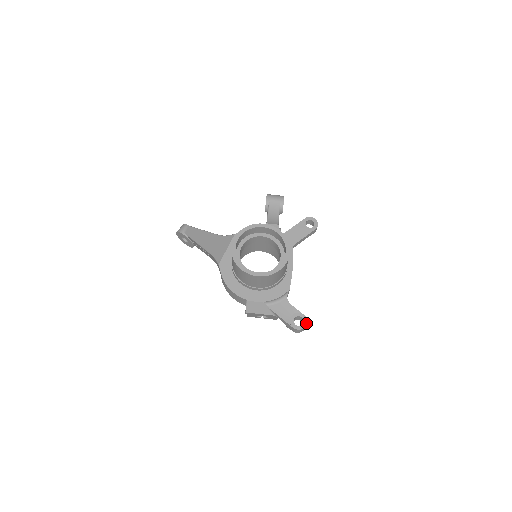
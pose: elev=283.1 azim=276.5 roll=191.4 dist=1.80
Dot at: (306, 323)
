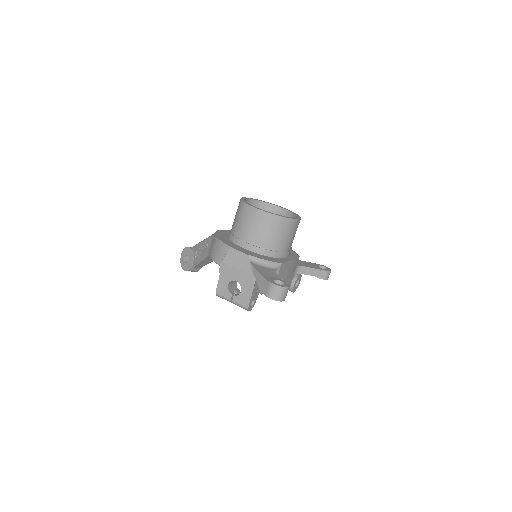
Dot at: (287, 286)
